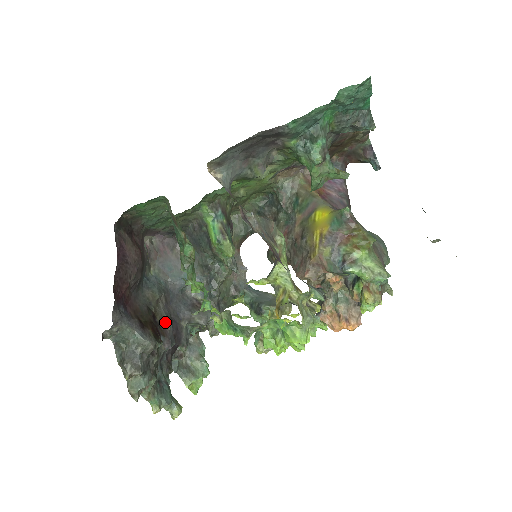
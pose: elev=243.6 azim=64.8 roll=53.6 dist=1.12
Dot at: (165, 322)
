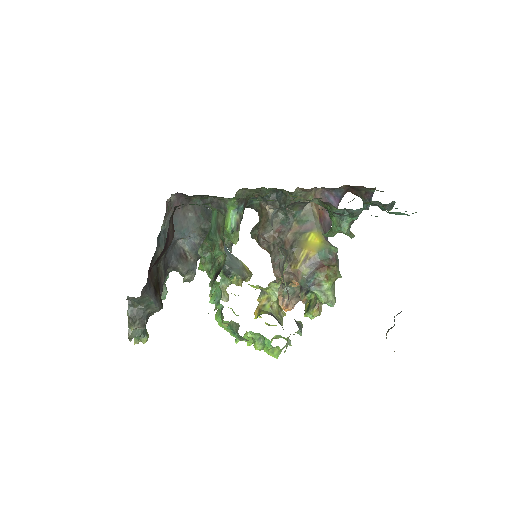
Dot at: (162, 276)
